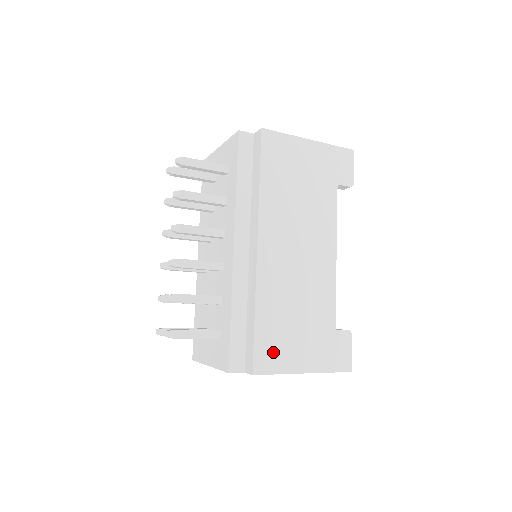
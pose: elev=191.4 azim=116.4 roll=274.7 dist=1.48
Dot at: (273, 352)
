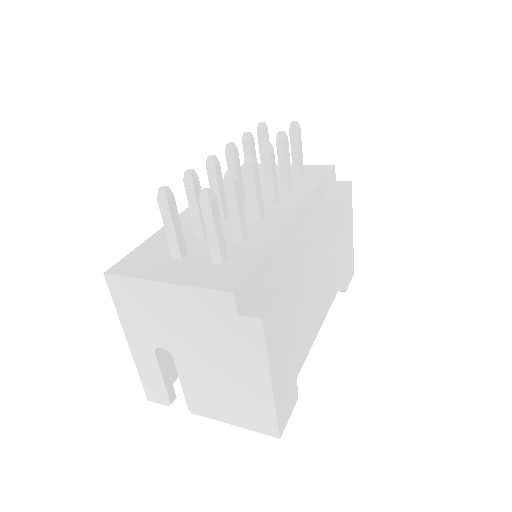
Dot at: (277, 324)
